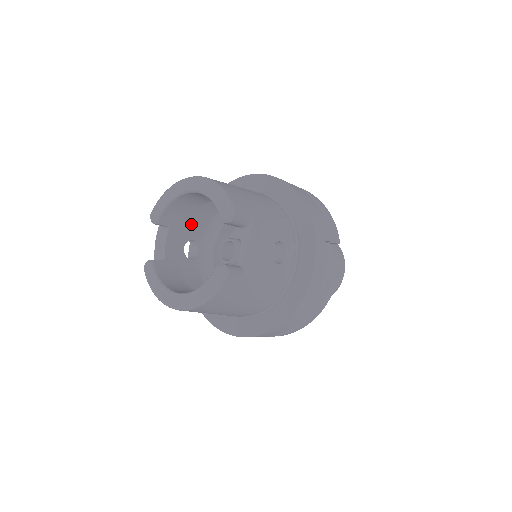
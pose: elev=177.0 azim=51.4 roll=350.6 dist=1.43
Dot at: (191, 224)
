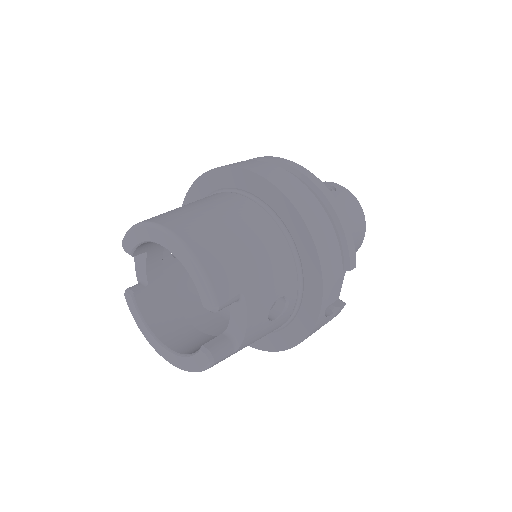
Dot at: occluded
